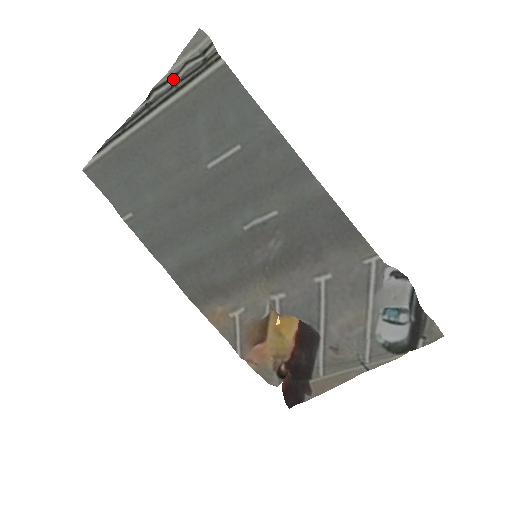
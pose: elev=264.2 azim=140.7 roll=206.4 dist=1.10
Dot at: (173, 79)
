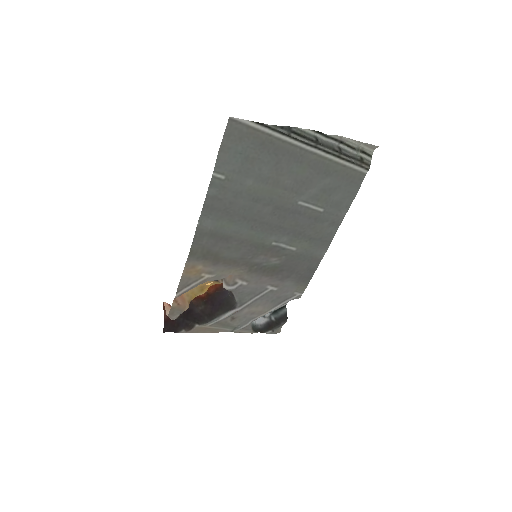
Dot at: (338, 142)
